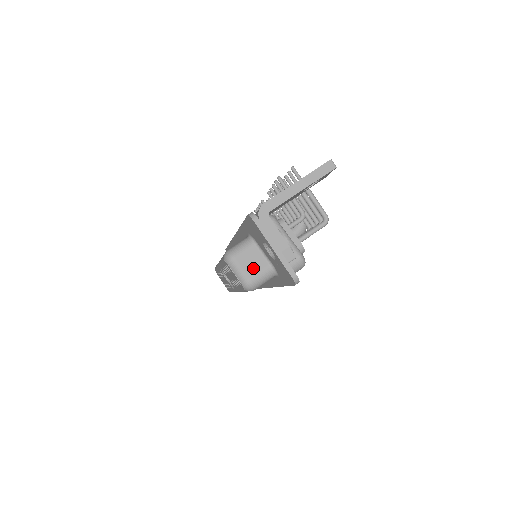
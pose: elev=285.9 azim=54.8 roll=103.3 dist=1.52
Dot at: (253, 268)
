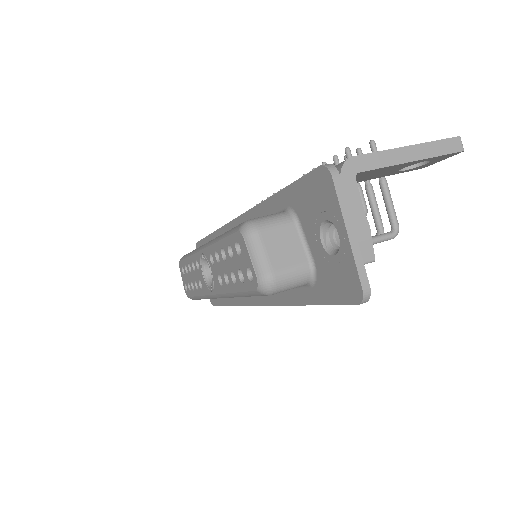
Dot at: (284, 259)
